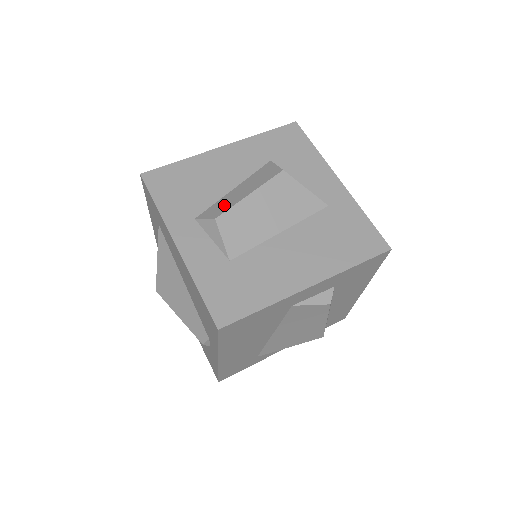
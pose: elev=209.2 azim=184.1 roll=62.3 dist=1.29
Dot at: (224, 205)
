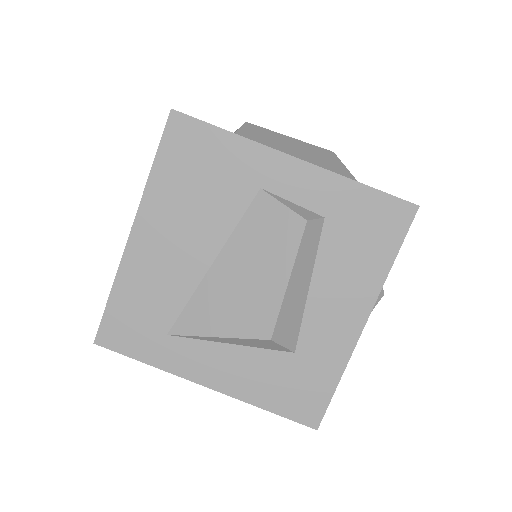
Dot at: occluded
